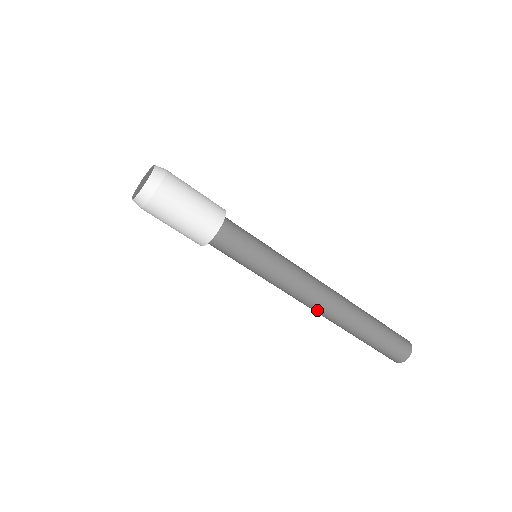
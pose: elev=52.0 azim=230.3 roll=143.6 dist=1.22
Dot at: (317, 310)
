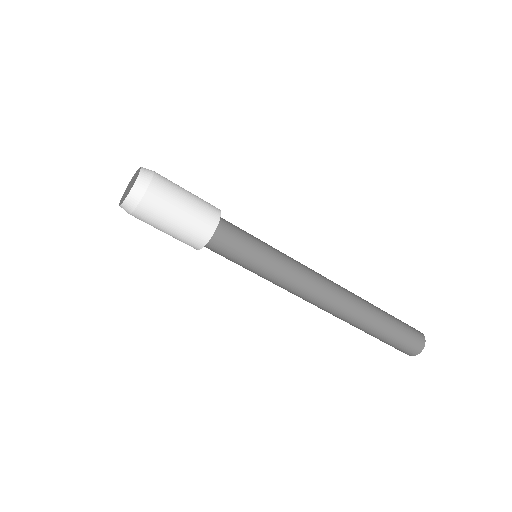
Dot at: (332, 301)
